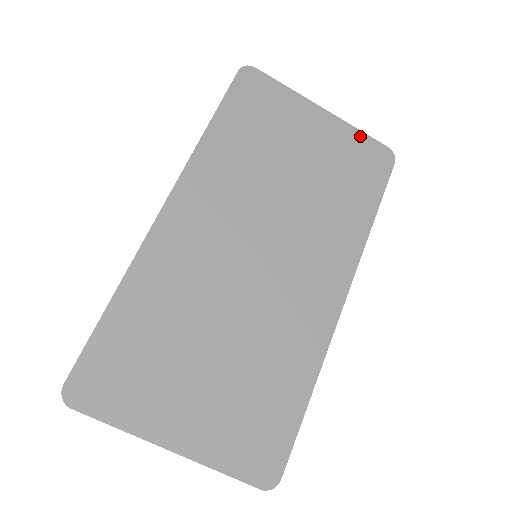
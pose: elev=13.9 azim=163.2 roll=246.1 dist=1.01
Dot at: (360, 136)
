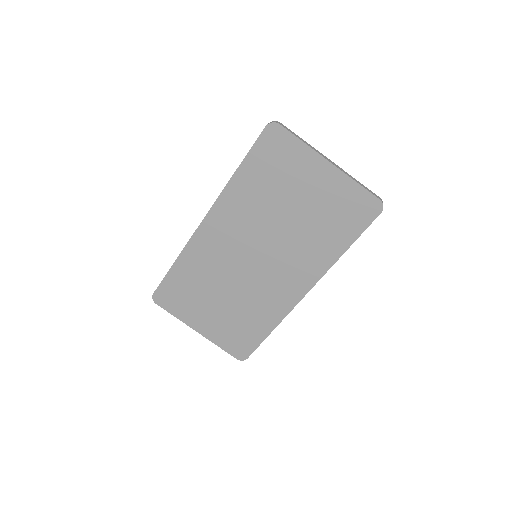
Dot at: (356, 188)
